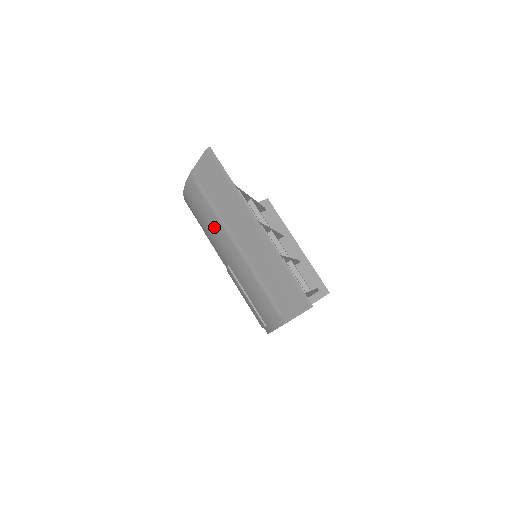
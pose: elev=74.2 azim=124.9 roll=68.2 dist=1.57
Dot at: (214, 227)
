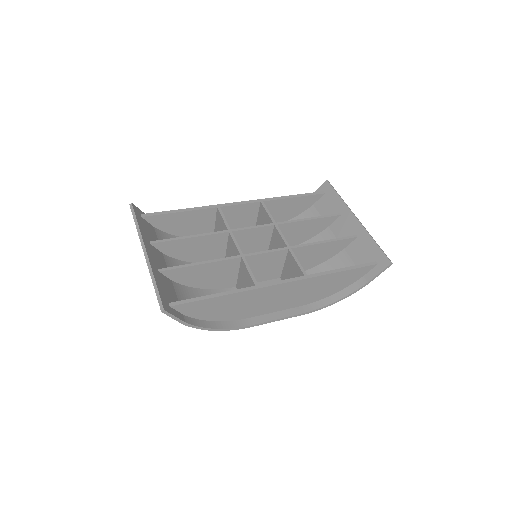
Dot at: occluded
